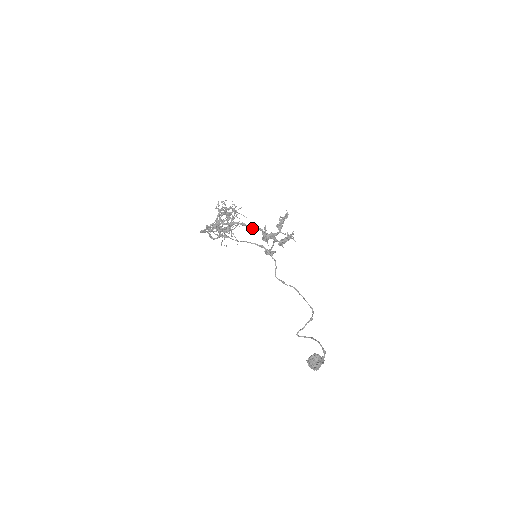
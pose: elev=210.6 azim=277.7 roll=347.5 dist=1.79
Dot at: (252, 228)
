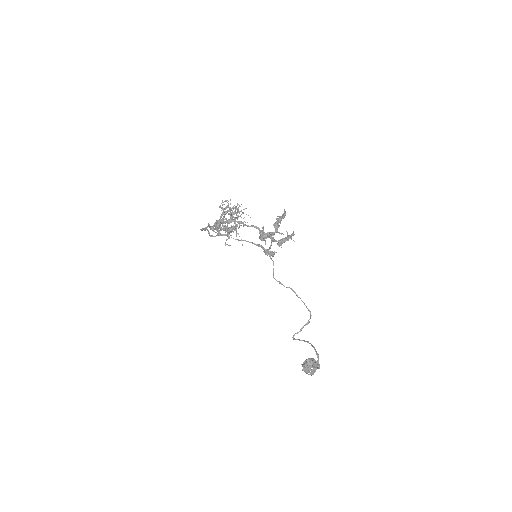
Dot at: occluded
